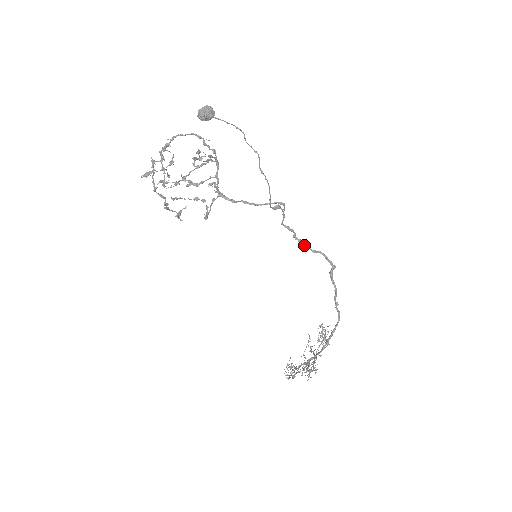
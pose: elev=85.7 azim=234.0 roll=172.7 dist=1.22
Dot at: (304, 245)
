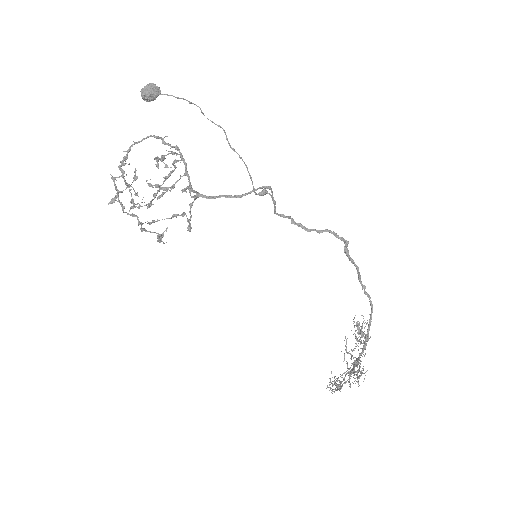
Dot at: (306, 228)
